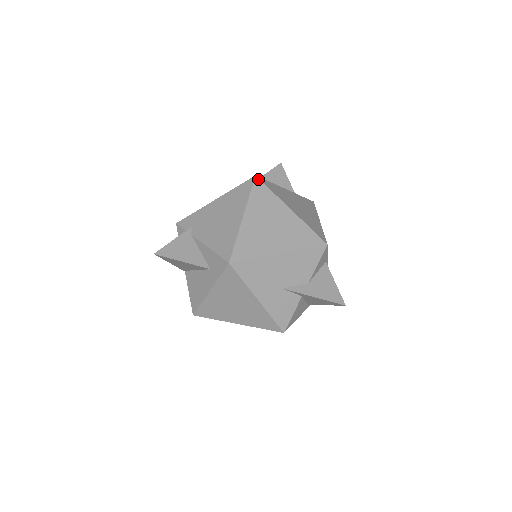
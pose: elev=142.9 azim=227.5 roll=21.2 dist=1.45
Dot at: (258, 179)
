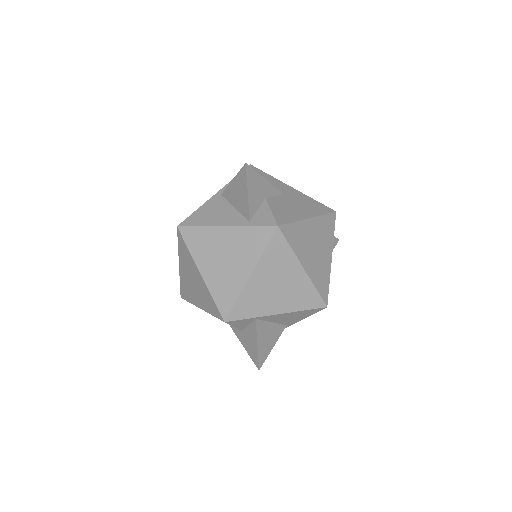
Dot at: (179, 231)
